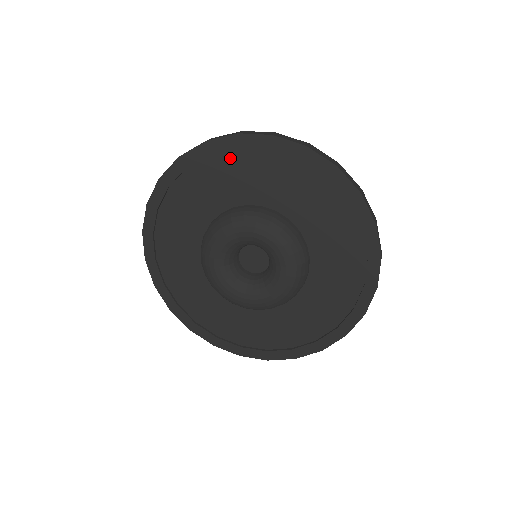
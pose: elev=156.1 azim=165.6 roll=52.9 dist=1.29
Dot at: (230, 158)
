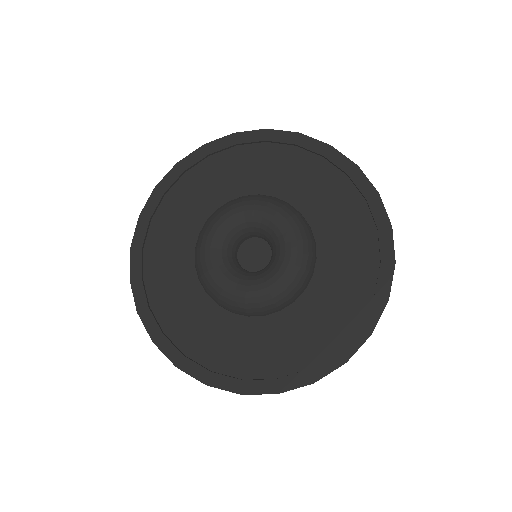
Dot at: (203, 169)
